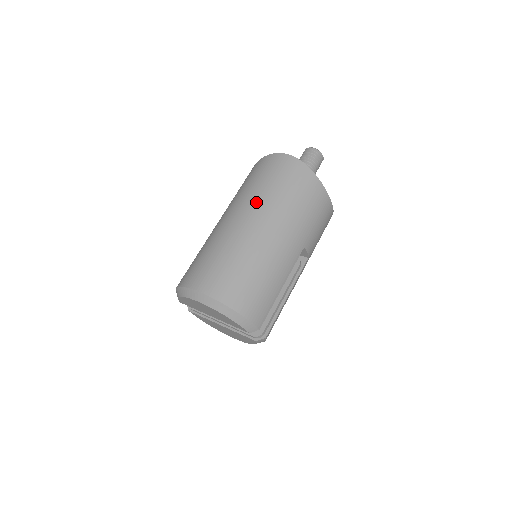
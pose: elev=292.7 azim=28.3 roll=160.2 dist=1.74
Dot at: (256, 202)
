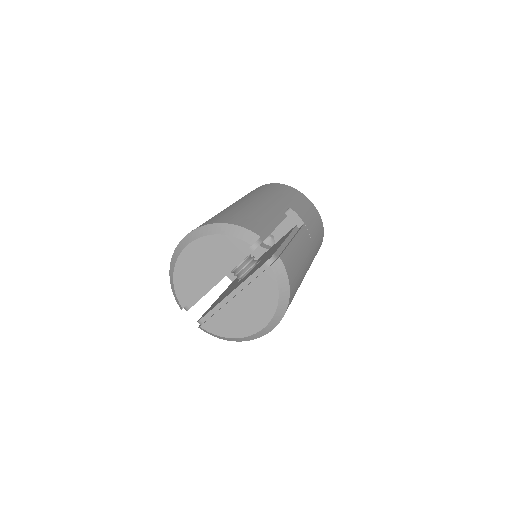
Dot at: occluded
